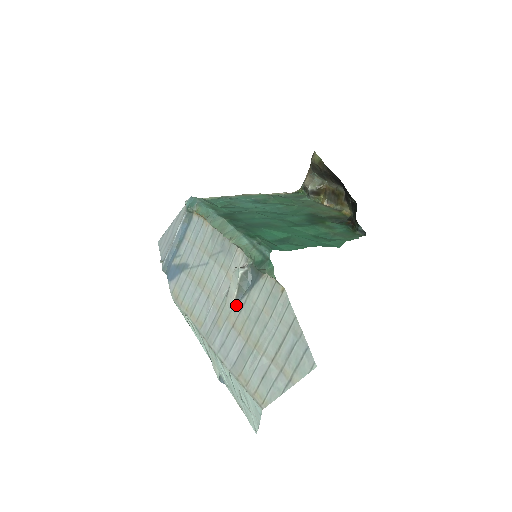
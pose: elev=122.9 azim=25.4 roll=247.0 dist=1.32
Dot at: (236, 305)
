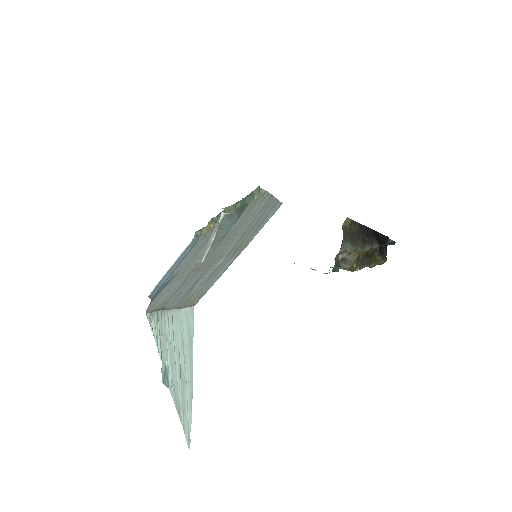
Dot at: (209, 253)
